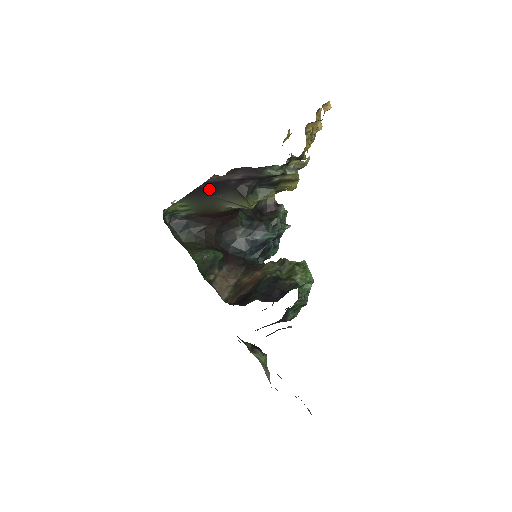
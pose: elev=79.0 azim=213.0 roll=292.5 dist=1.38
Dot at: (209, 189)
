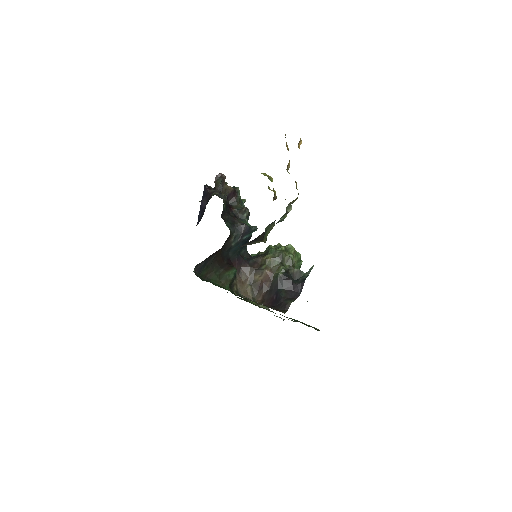
Dot at: occluded
